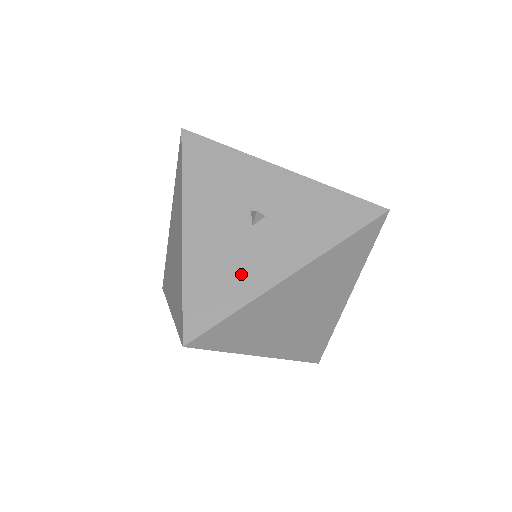
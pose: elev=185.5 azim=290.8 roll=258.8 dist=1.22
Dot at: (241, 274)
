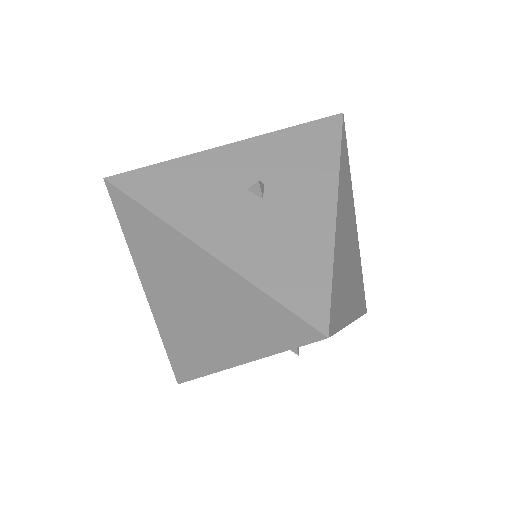
Dot at: (300, 239)
